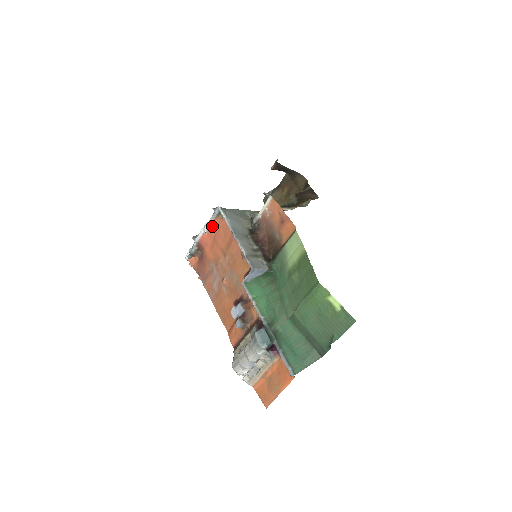
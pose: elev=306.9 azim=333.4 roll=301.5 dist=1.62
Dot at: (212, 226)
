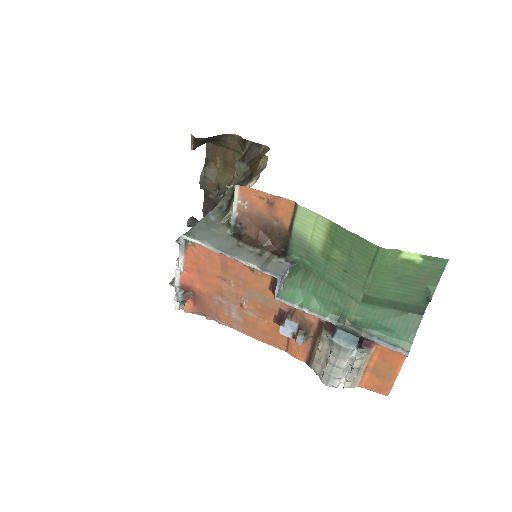
Dot at: (187, 260)
